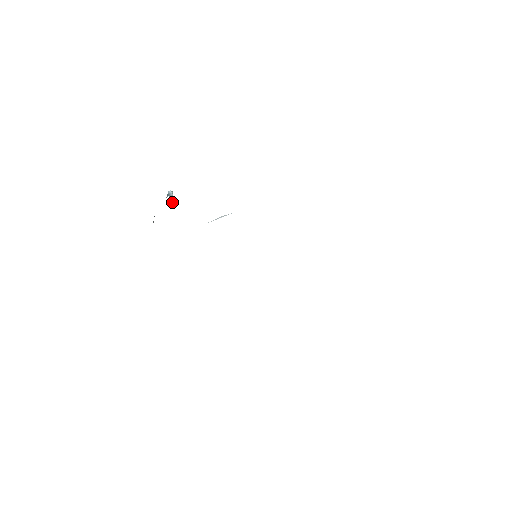
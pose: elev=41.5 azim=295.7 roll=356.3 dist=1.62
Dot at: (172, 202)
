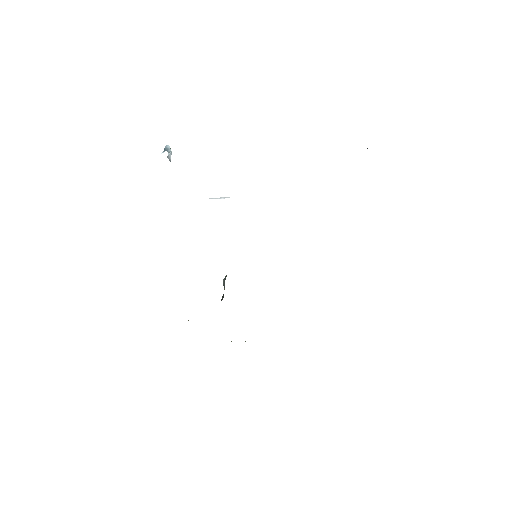
Dot at: (169, 160)
